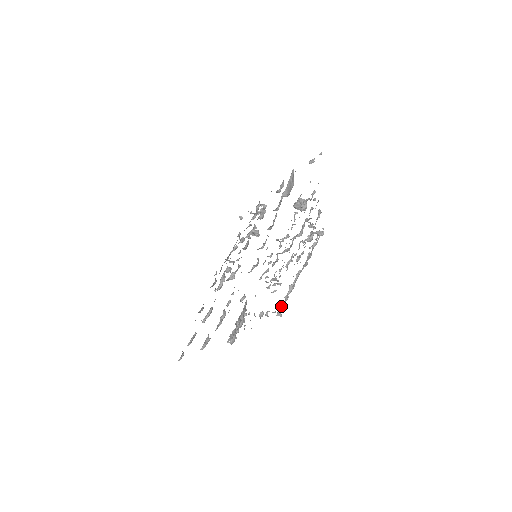
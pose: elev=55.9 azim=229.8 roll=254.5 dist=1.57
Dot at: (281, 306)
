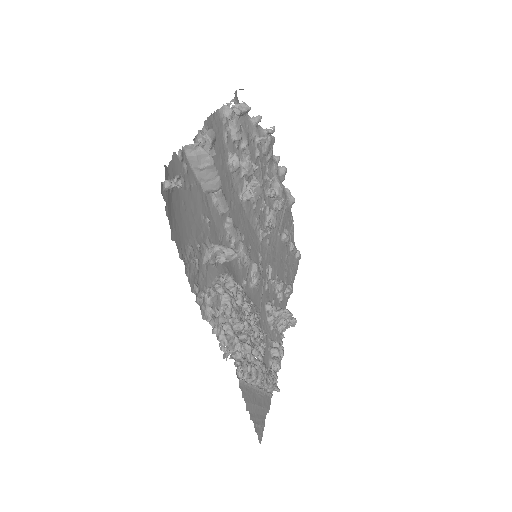
Dot at: (272, 389)
